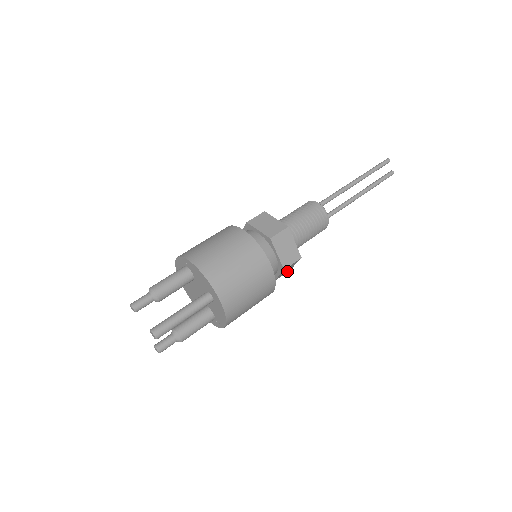
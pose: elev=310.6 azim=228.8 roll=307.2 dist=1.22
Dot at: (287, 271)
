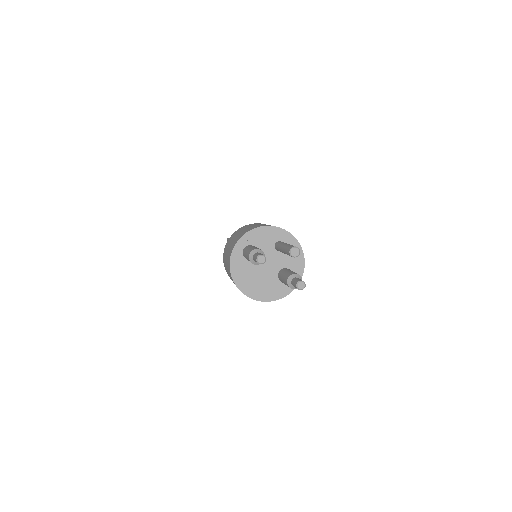
Dot at: occluded
